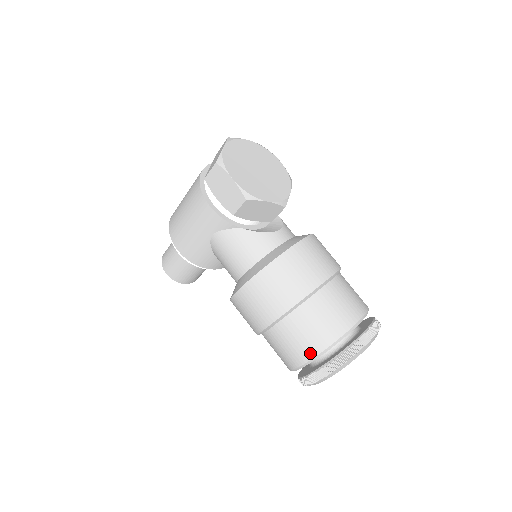
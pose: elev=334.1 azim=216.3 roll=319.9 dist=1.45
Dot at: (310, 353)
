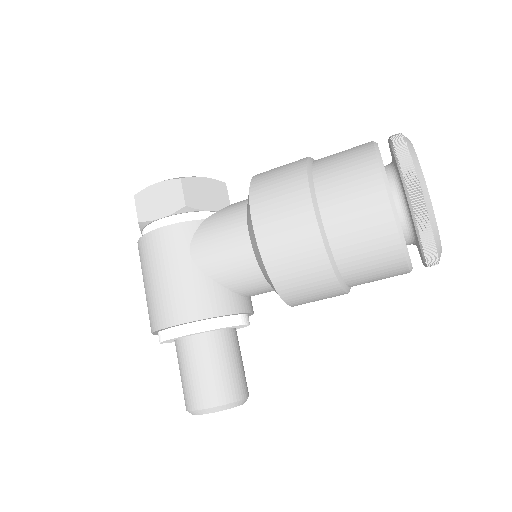
Dot at: (372, 171)
